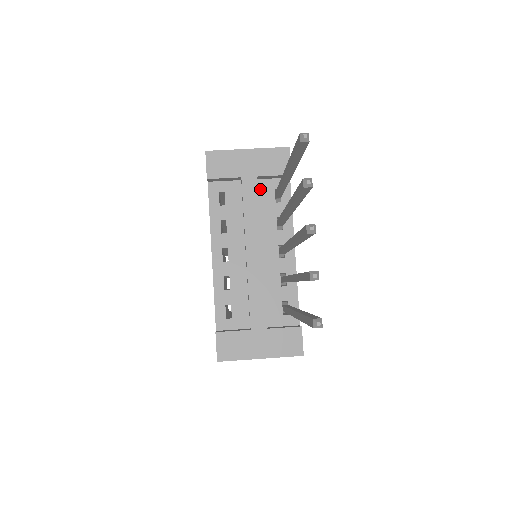
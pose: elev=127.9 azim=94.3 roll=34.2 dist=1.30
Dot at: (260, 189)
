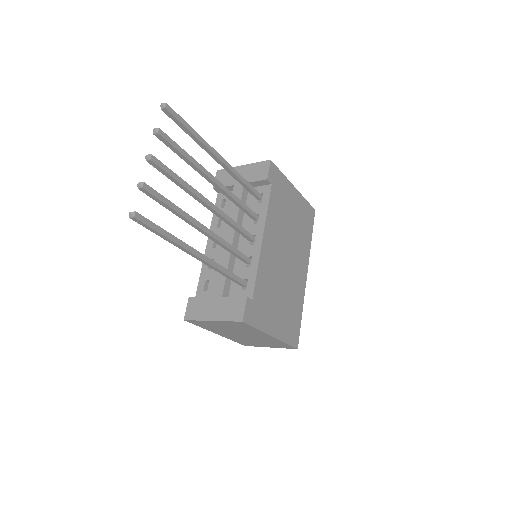
Dot at: (249, 195)
